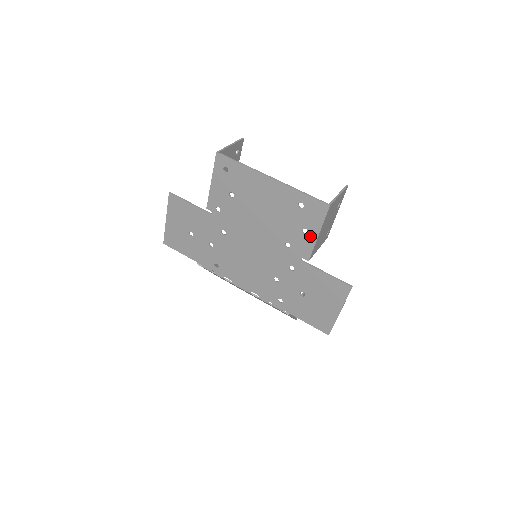
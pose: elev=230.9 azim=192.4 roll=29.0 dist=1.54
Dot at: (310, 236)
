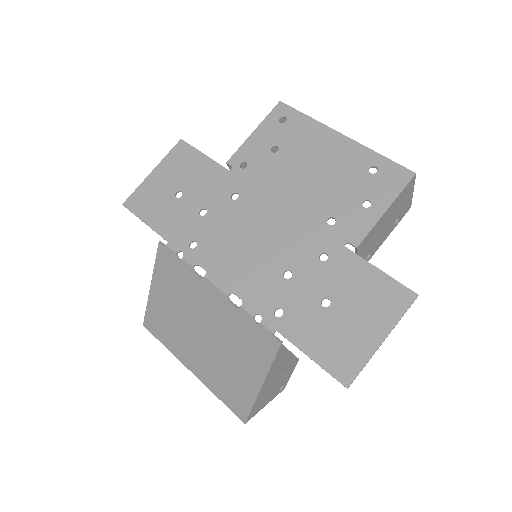
Dot at: (372, 211)
